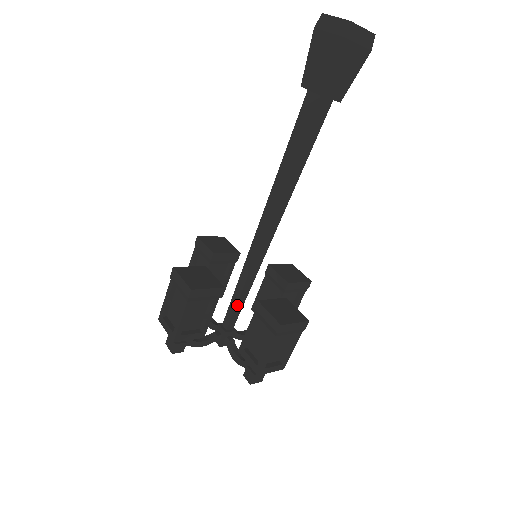
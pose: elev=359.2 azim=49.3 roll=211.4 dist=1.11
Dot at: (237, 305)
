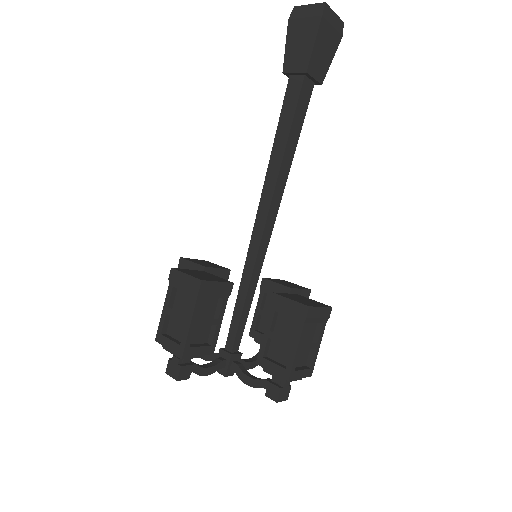
Dot at: (241, 318)
